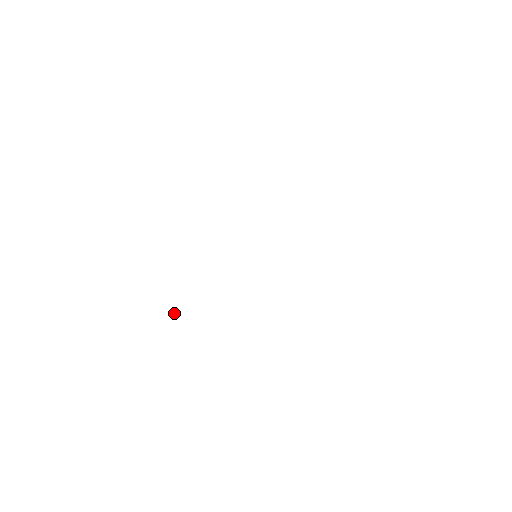
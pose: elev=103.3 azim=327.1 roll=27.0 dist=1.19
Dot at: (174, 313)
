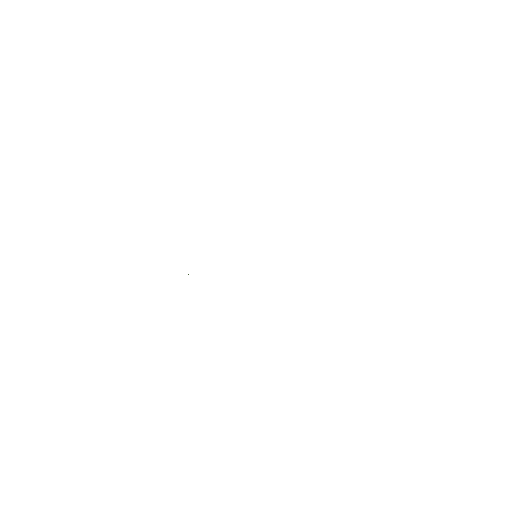
Dot at: occluded
